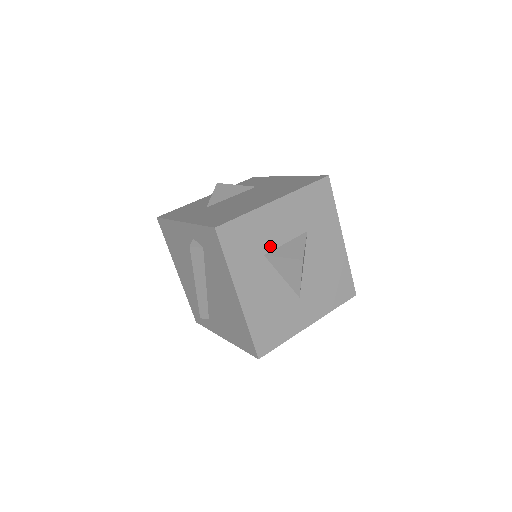
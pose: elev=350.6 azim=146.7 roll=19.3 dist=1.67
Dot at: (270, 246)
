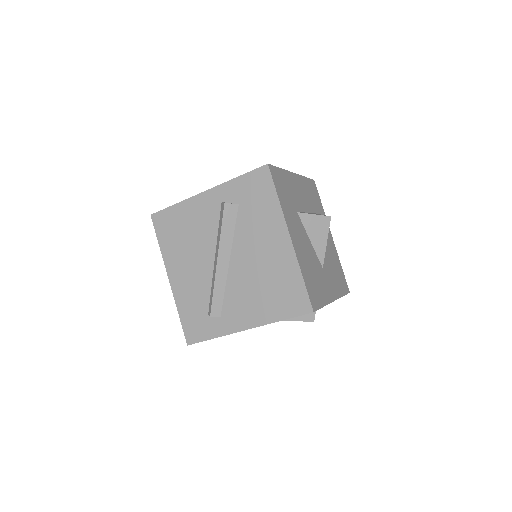
Dot at: (298, 207)
